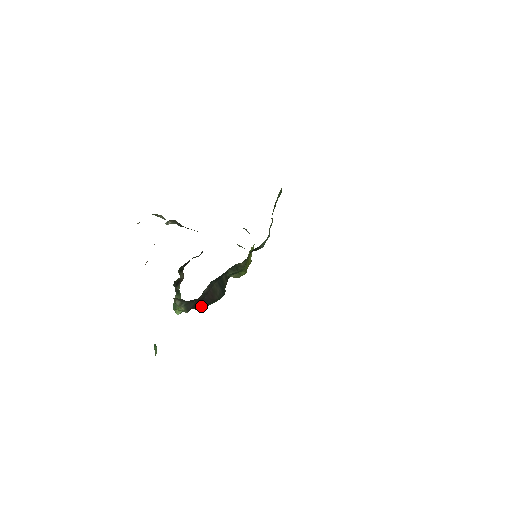
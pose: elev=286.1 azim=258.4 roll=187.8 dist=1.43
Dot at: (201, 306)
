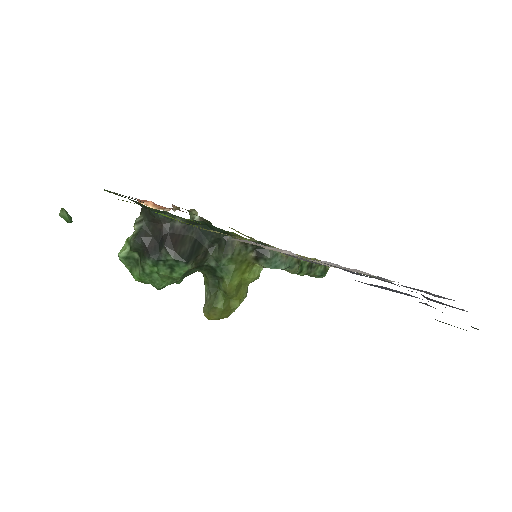
Dot at: (153, 250)
